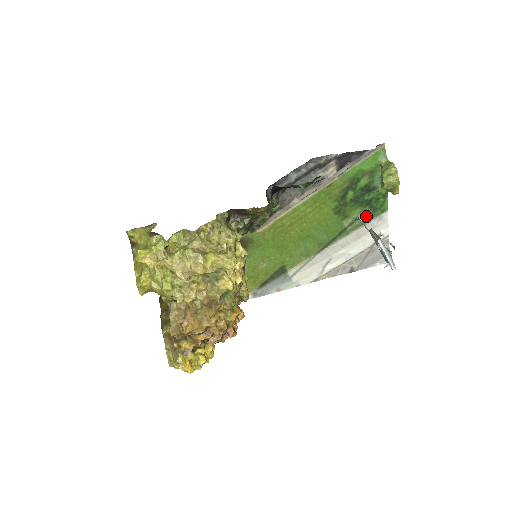
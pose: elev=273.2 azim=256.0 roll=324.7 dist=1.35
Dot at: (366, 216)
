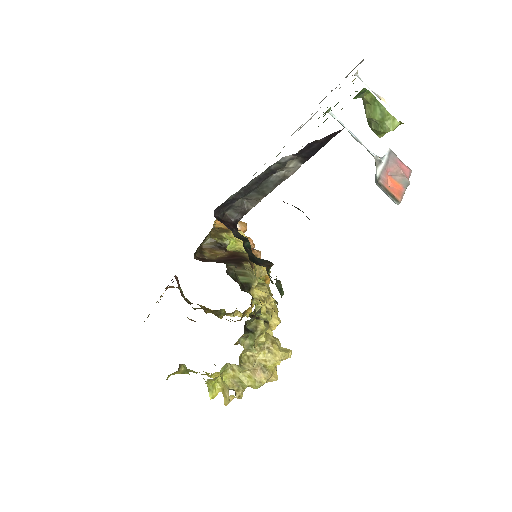
Dot at: occluded
